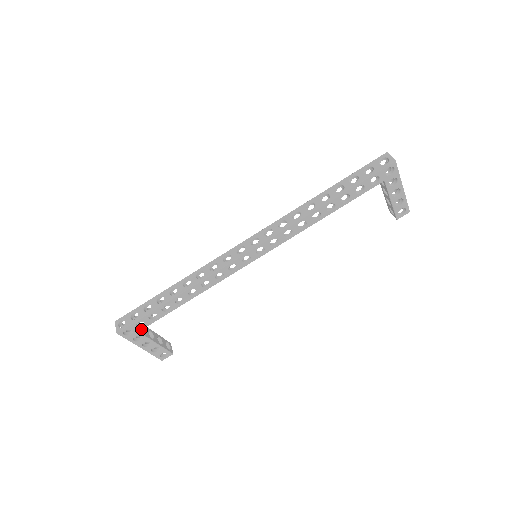
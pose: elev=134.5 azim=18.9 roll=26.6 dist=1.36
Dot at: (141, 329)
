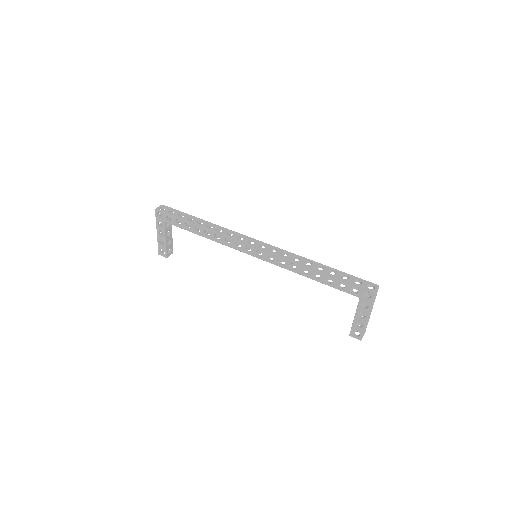
Dot at: (167, 222)
